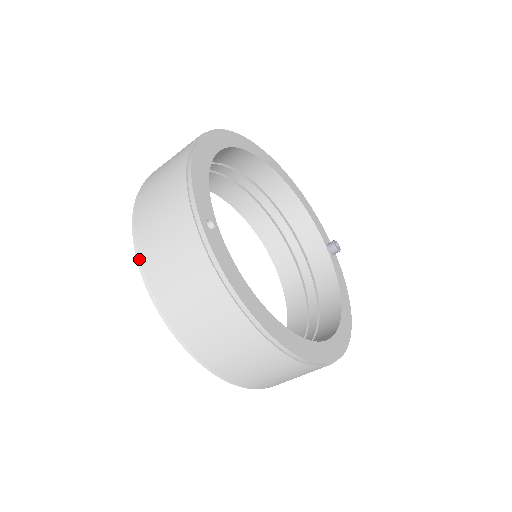
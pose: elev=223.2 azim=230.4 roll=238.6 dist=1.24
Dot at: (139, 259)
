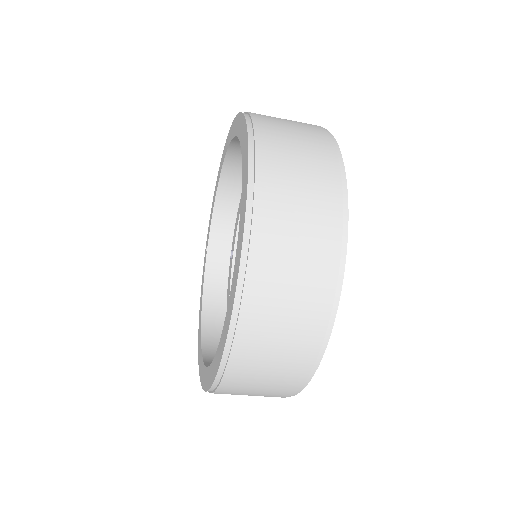
Dot at: (246, 246)
